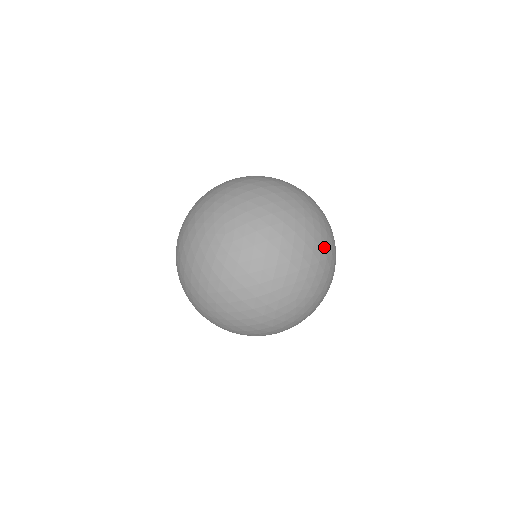
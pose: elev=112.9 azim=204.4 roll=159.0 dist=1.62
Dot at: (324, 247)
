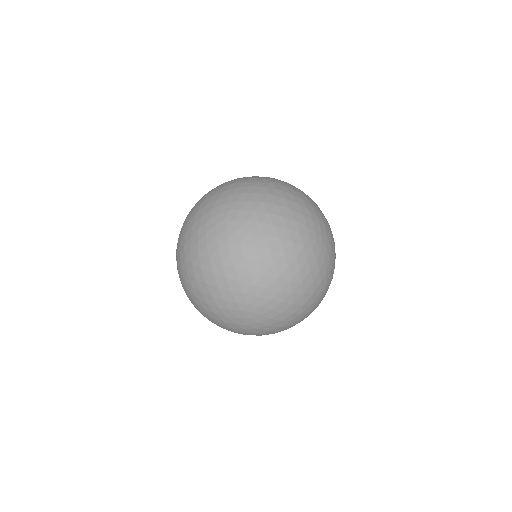
Dot at: (307, 197)
